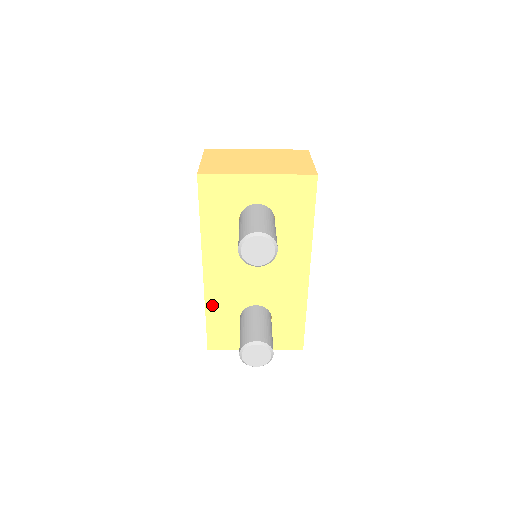
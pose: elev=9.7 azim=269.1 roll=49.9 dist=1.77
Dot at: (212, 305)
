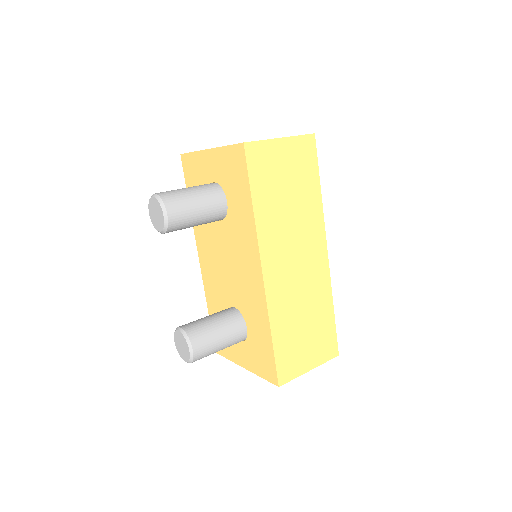
Dot at: (209, 298)
